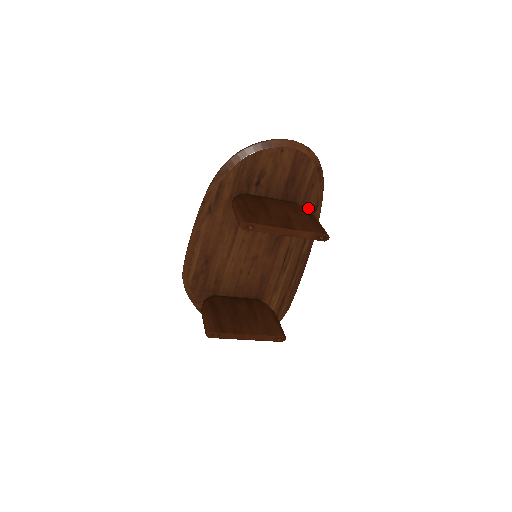
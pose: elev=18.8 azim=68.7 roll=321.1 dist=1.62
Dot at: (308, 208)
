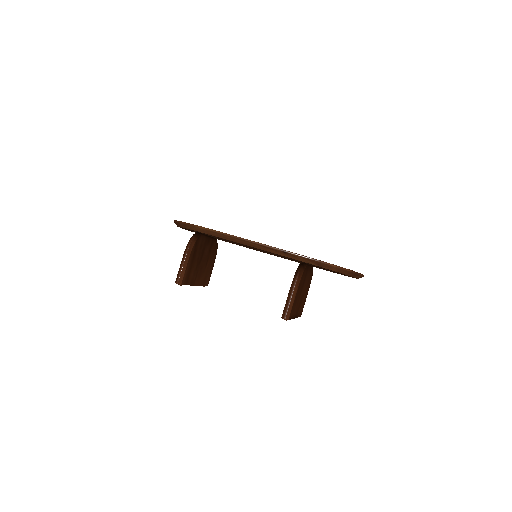
Dot at: occluded
